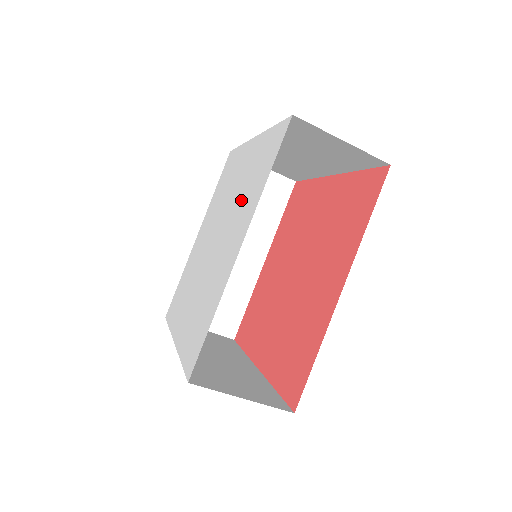
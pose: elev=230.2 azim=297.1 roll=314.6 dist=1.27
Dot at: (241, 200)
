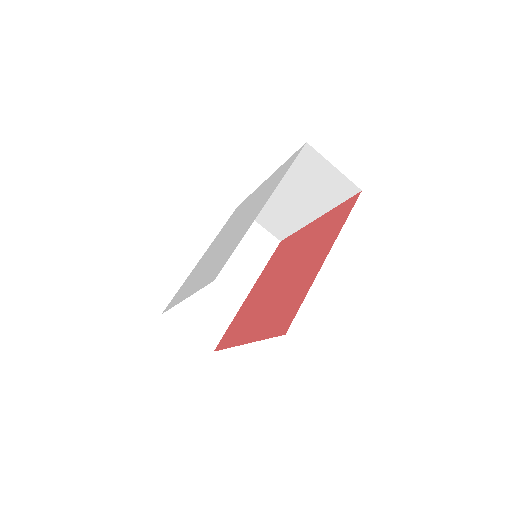
Dot at: (260, 198)
